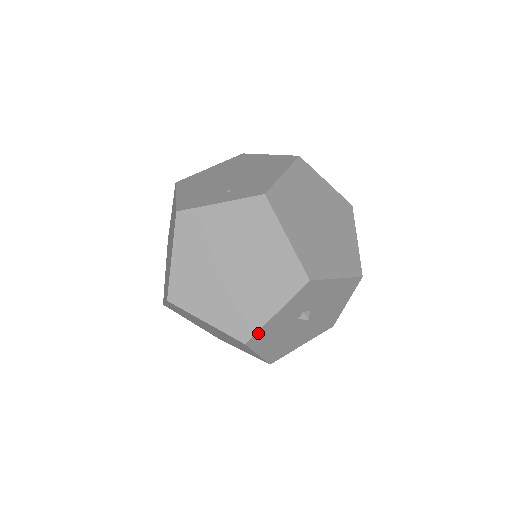
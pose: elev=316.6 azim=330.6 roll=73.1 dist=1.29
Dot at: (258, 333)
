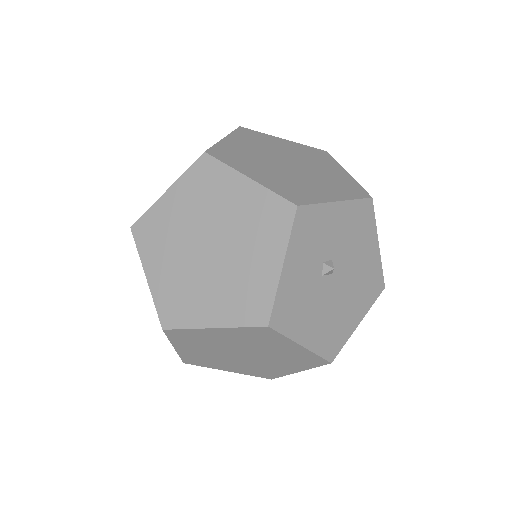
Dot at: (276, 305)
